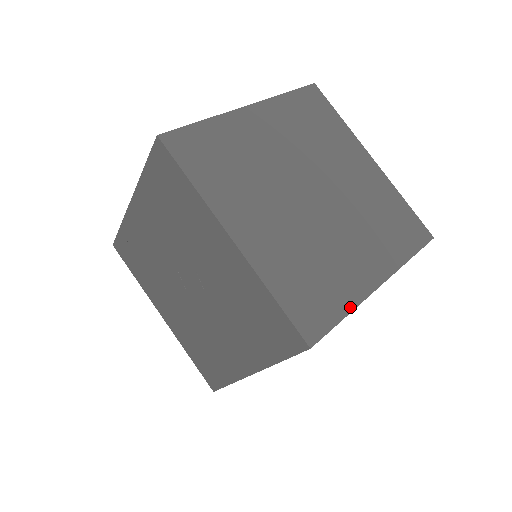
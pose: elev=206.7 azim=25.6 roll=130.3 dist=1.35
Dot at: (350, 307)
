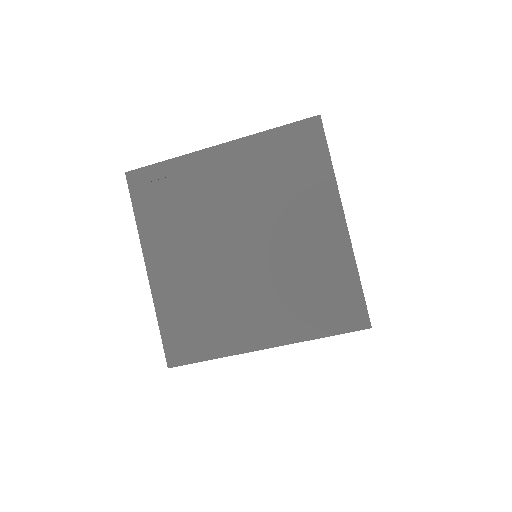
Dot at: occluded
